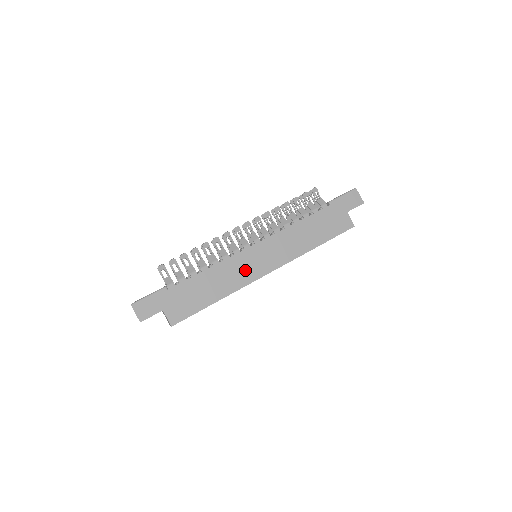
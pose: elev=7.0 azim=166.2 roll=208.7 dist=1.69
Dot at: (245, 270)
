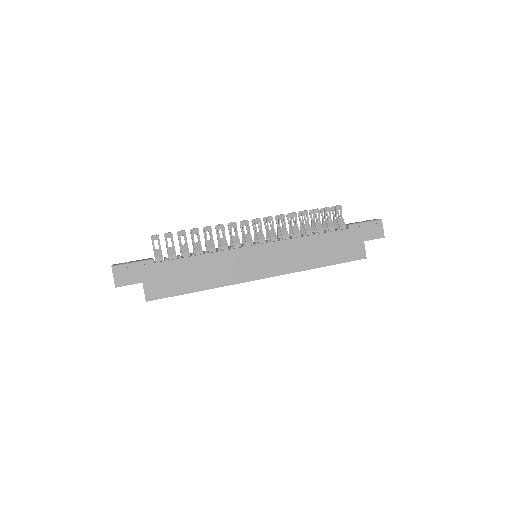
Dot at: (240, 268)
